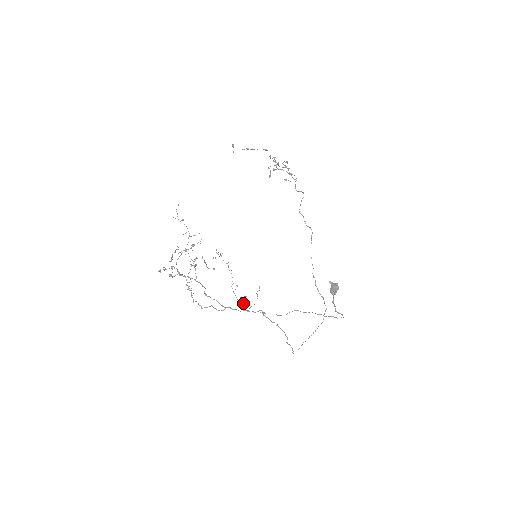
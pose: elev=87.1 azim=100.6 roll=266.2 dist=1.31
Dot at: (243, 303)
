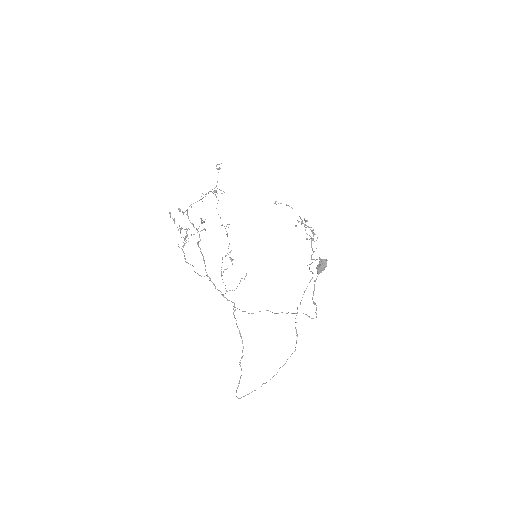
Dot at: (226, 269)
